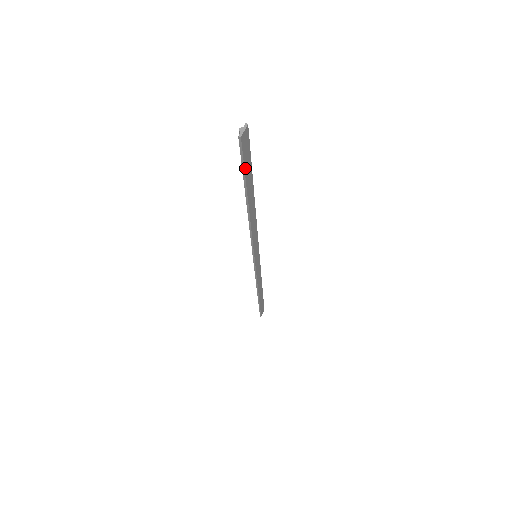
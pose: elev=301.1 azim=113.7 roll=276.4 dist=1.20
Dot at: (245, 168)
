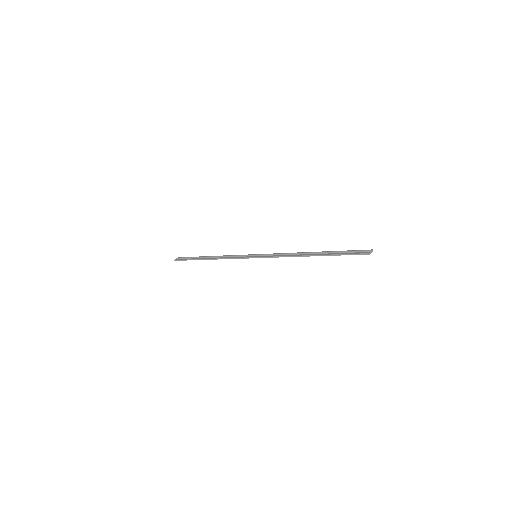
Dot at: occluded
